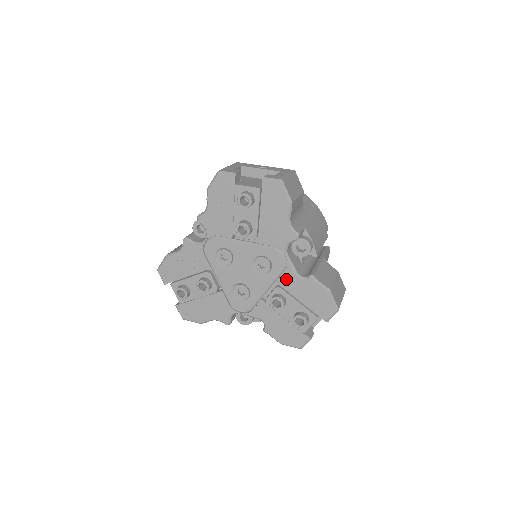
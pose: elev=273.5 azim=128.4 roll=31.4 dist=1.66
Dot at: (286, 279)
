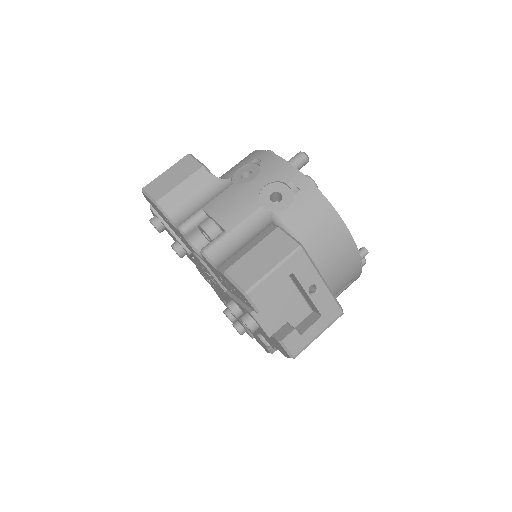
Dot at: occluded
